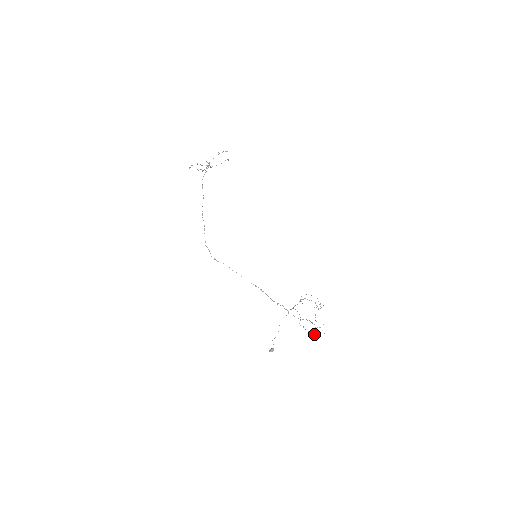
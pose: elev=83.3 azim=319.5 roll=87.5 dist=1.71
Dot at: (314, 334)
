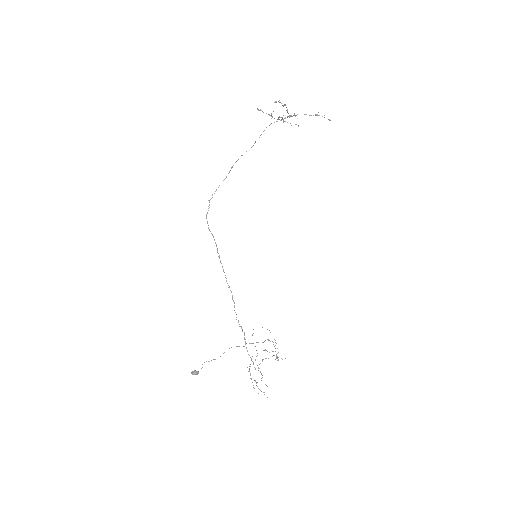
Dot at: occluded
